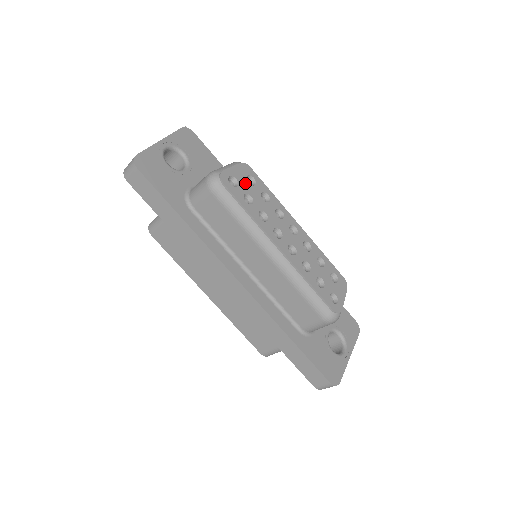
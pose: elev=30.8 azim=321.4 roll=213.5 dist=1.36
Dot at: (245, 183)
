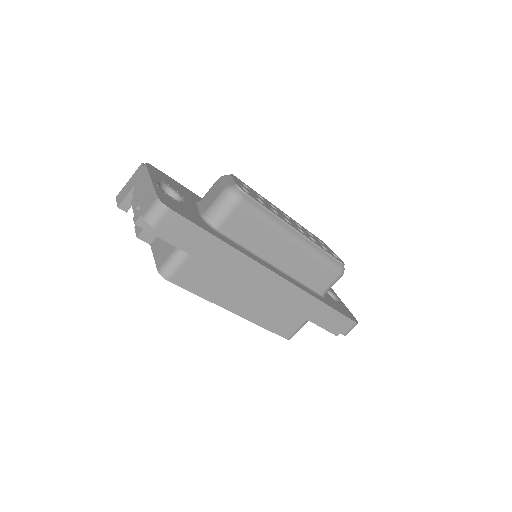
Dot at: (247, 189)
